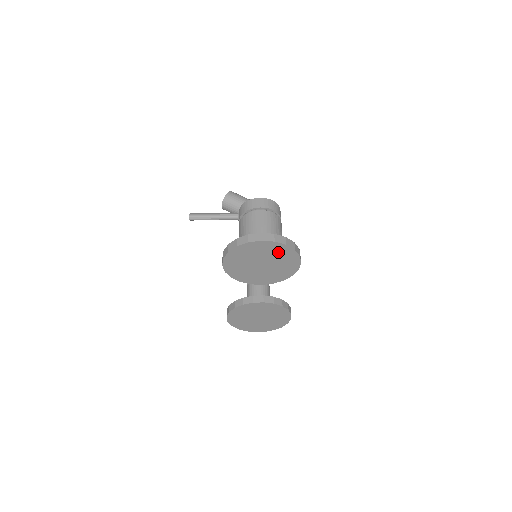
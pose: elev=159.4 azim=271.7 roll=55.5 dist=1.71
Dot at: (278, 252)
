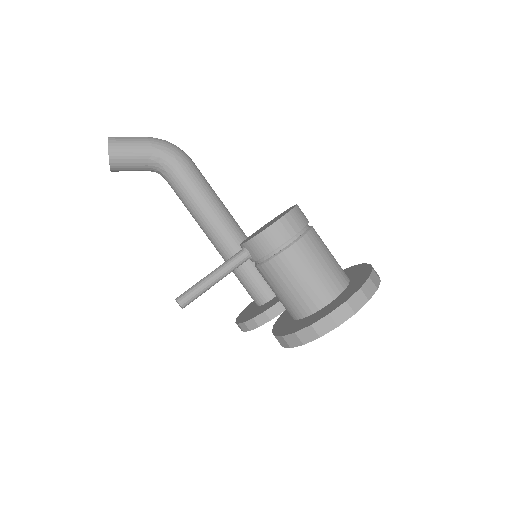
Dot at: occluded
